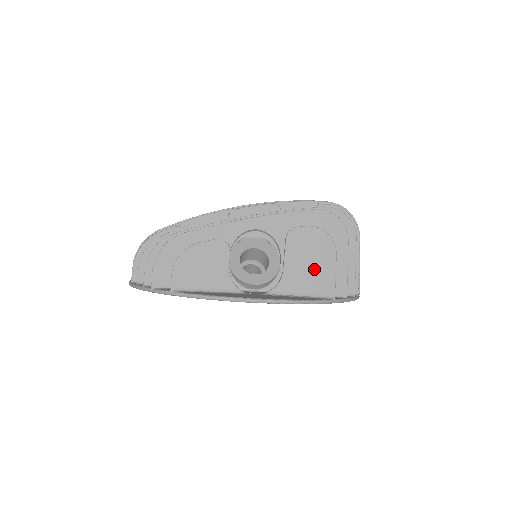
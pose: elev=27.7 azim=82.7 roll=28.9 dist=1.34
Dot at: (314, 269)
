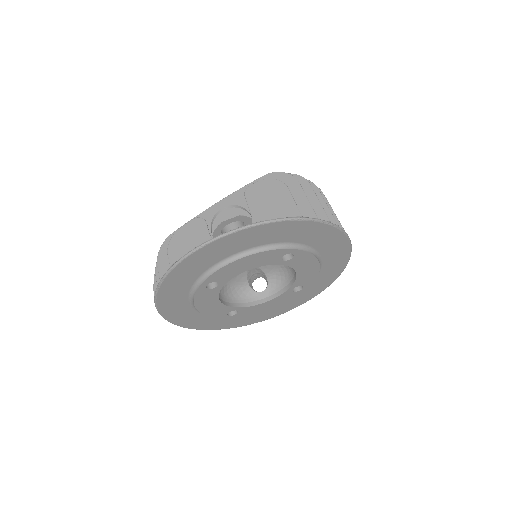
Dot at: (275, 205)
